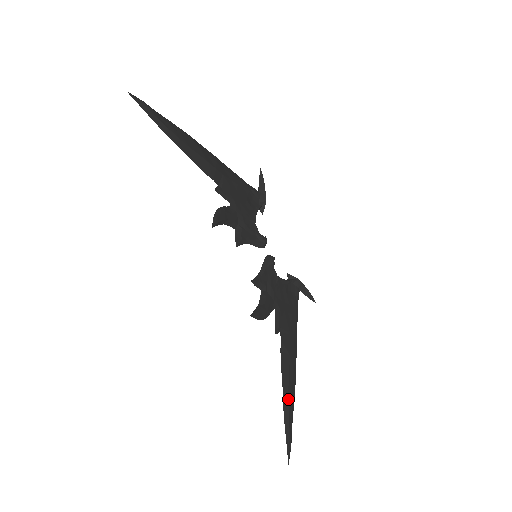
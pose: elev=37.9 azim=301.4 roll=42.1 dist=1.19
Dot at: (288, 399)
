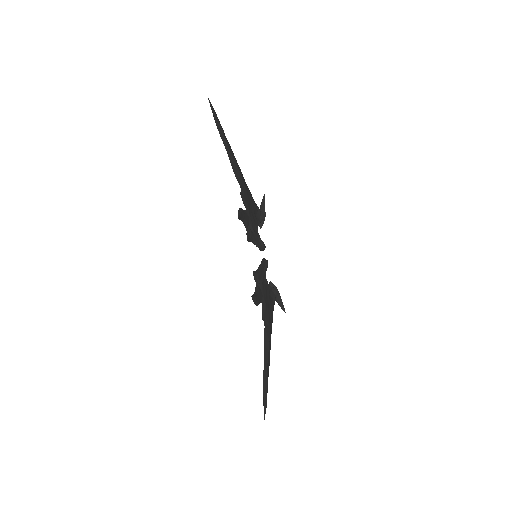
Dot at: (267, 373)
